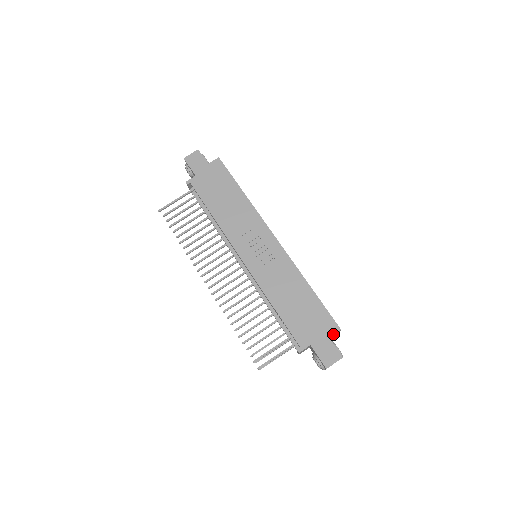
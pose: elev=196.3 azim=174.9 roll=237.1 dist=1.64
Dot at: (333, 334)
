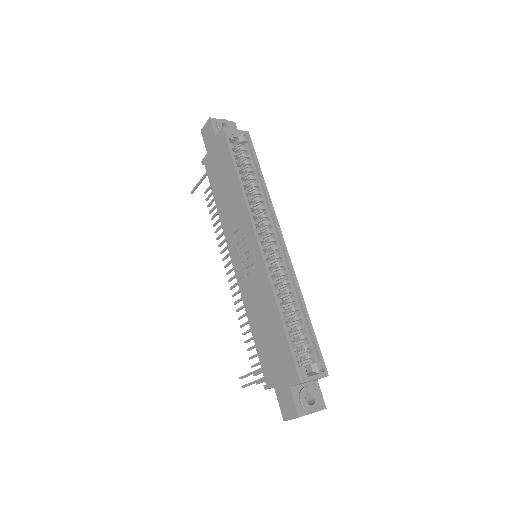
Dot at: (293, 384)
